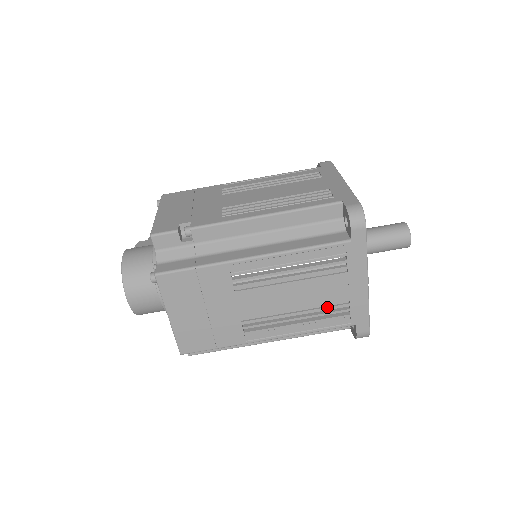
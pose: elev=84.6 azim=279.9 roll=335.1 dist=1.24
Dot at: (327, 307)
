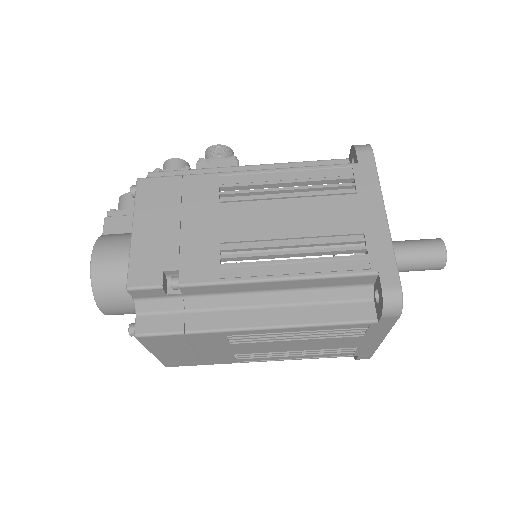
Dot at: (331, 350)
